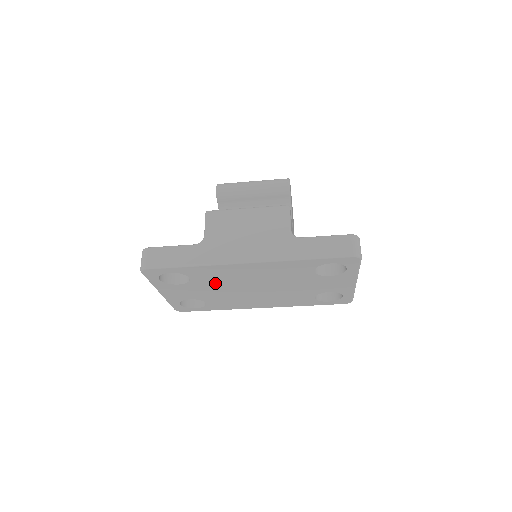
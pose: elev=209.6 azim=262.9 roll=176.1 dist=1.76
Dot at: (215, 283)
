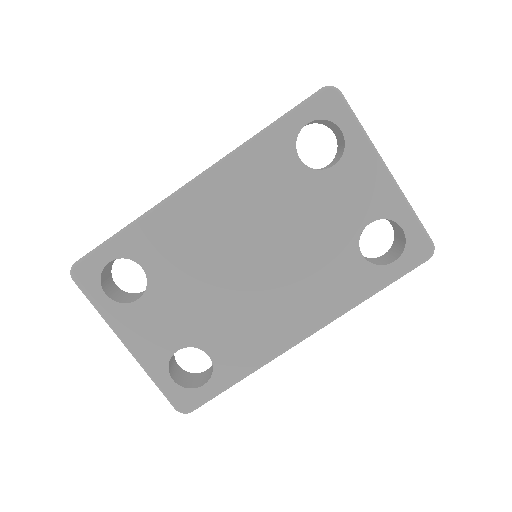
Dot at: (186, 271)
